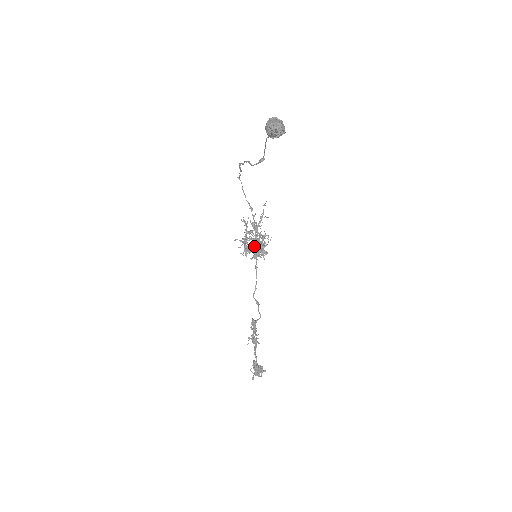
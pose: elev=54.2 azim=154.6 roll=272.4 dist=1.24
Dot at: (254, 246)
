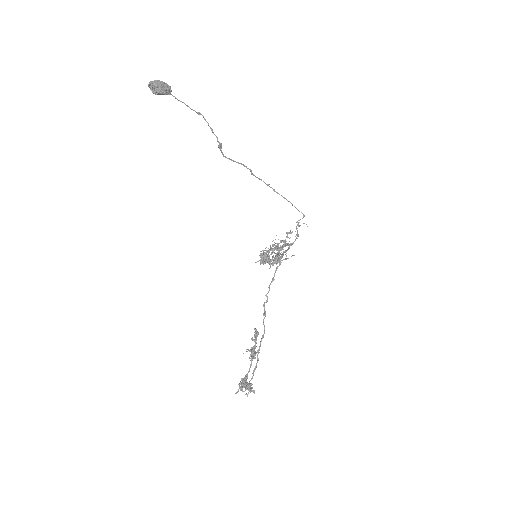
Dot at: (274, 258)
